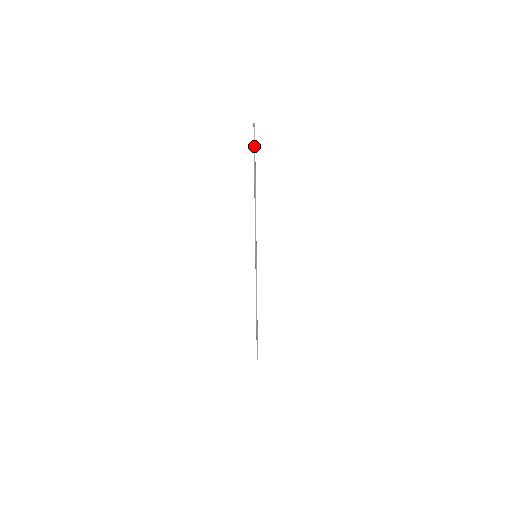
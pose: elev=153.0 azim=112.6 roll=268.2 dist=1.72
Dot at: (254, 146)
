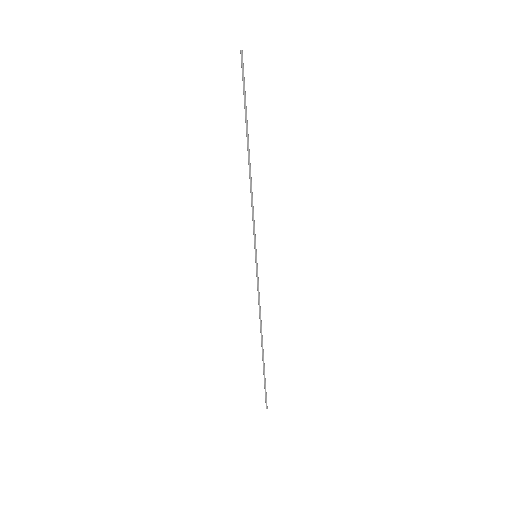
Dot at: (244, 86)
